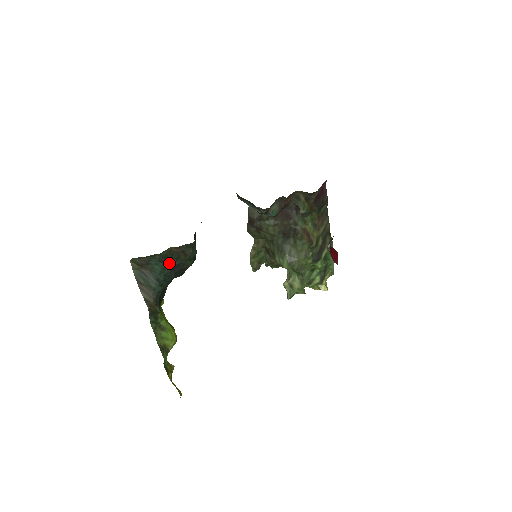
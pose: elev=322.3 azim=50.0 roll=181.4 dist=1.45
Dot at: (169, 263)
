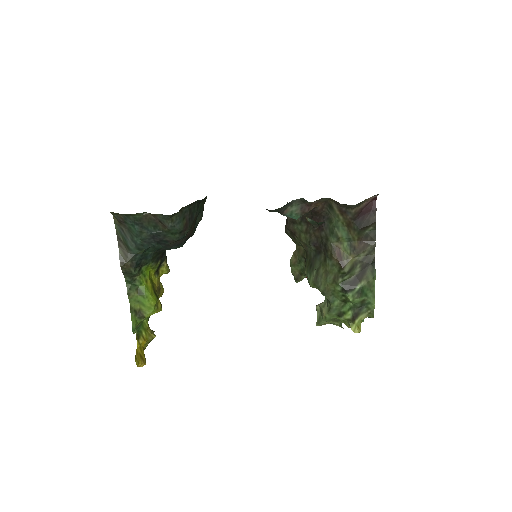
Dot at: (146, 228)
